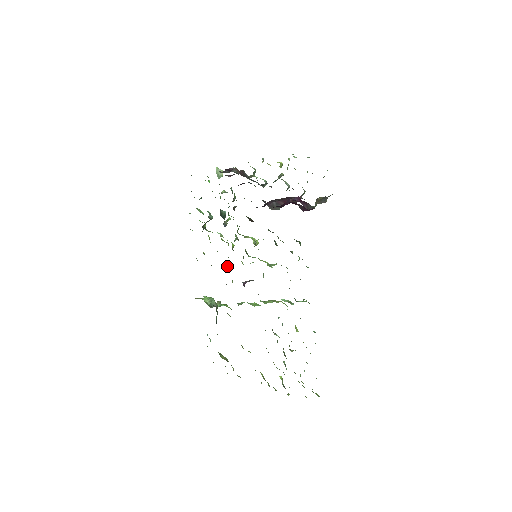
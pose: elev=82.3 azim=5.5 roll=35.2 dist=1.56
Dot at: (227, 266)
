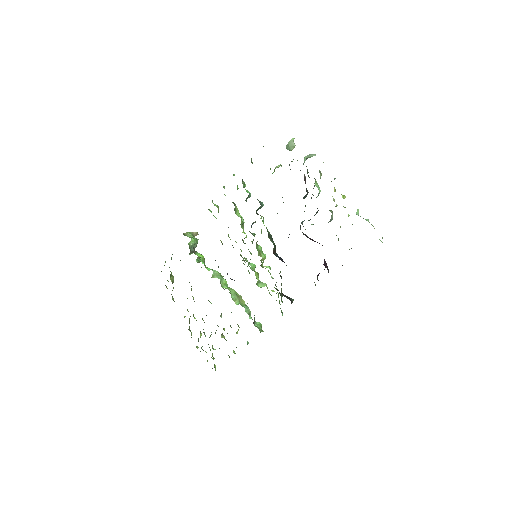
Dot at: occluded
